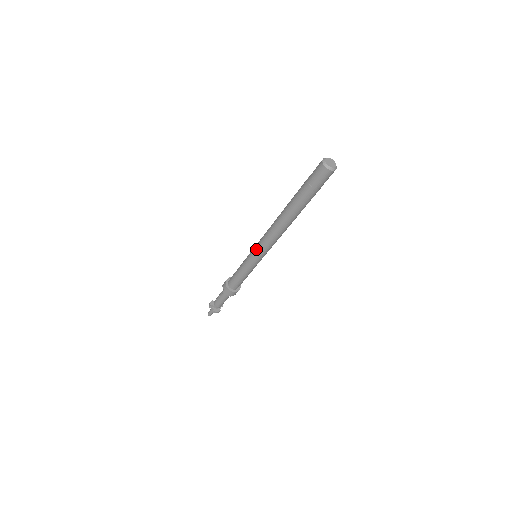
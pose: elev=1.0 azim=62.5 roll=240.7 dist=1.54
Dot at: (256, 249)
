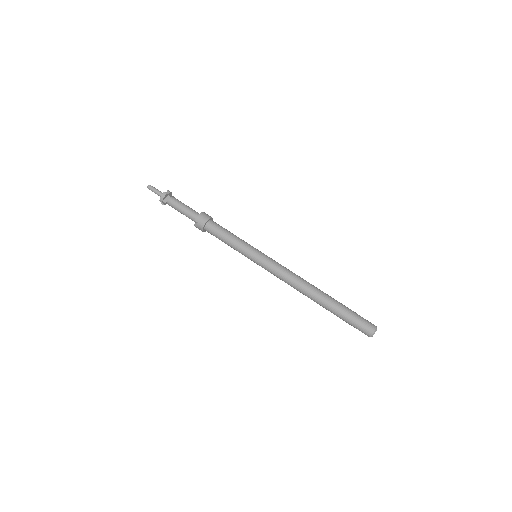
Dot at: (264, 267)
